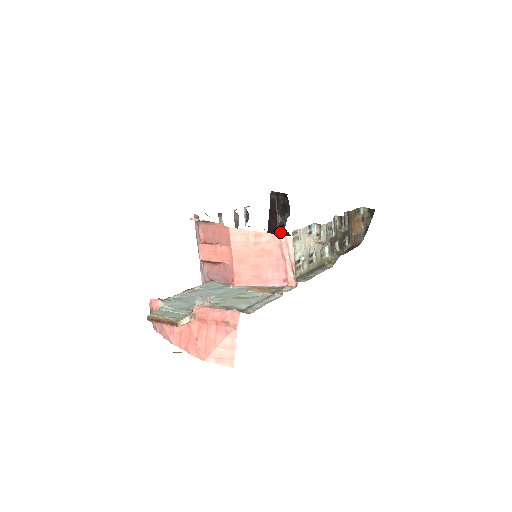
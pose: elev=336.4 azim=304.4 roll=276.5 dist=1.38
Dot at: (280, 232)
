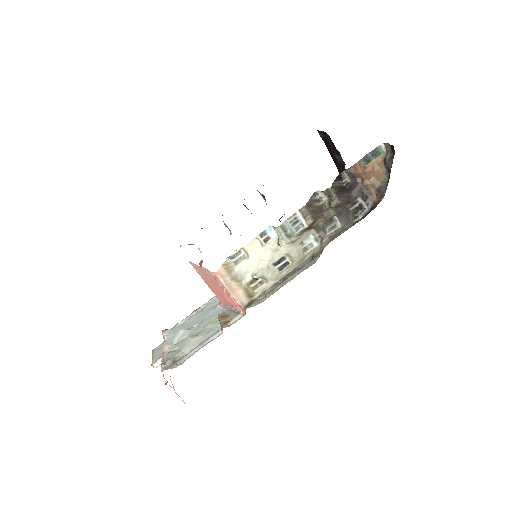
Dot at: occluded
